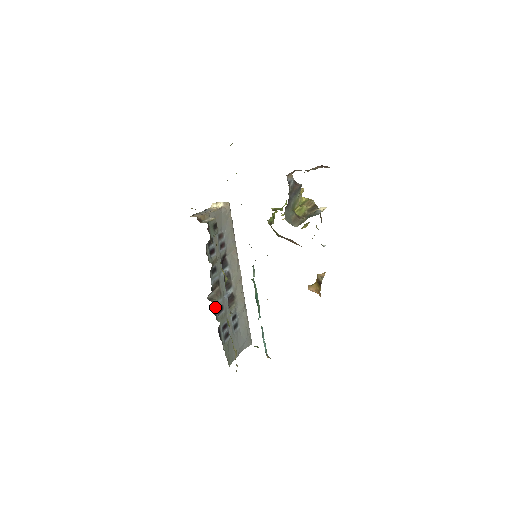
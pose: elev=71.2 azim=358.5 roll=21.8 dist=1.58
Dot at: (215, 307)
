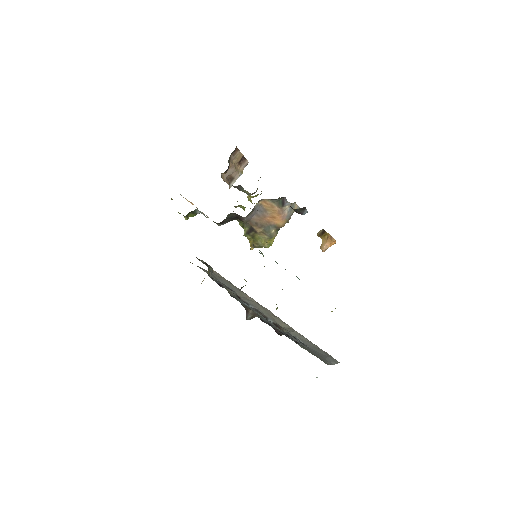
Dot at: occluded
